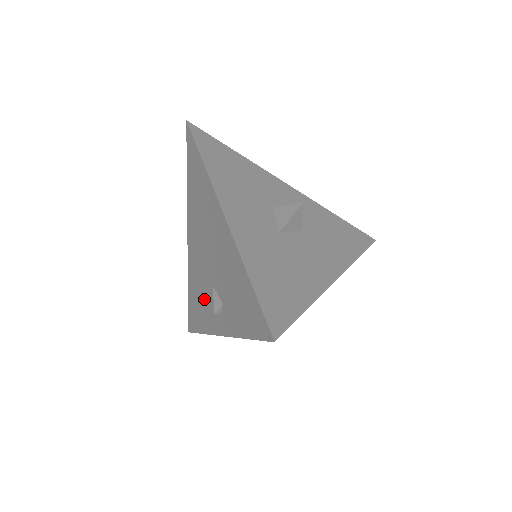
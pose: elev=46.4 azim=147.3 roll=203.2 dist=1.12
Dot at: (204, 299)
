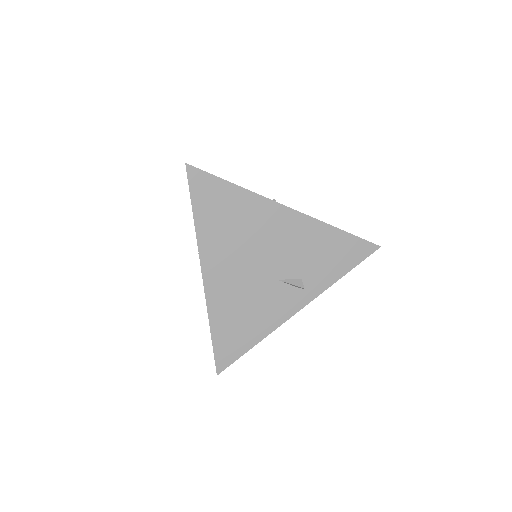
Dot at: occluded
